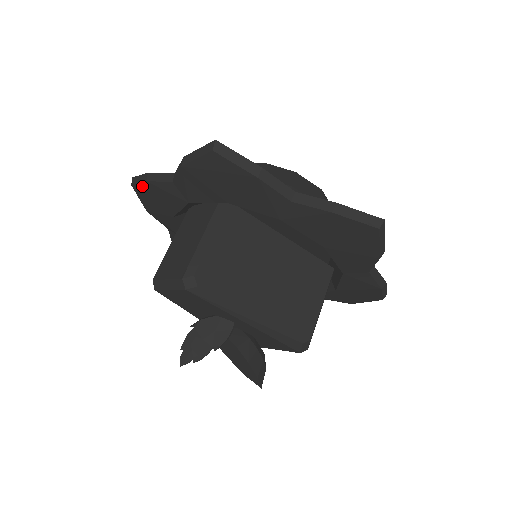
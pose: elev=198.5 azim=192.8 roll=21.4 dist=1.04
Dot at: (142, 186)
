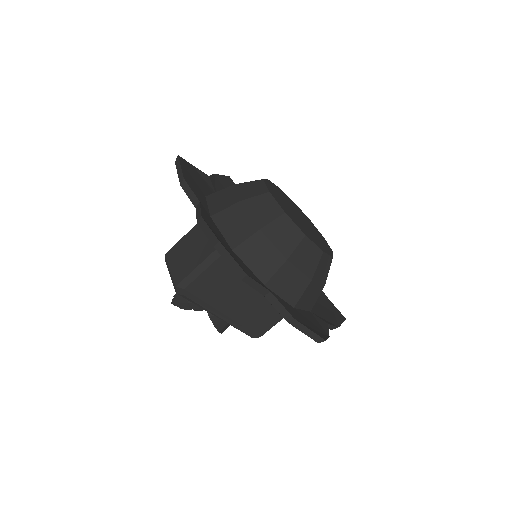
Dot at: occluded
